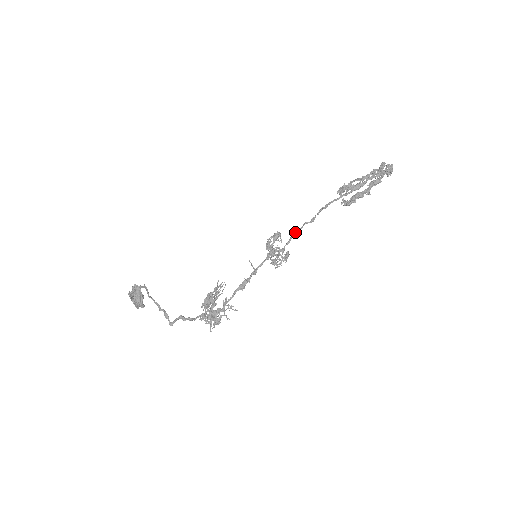
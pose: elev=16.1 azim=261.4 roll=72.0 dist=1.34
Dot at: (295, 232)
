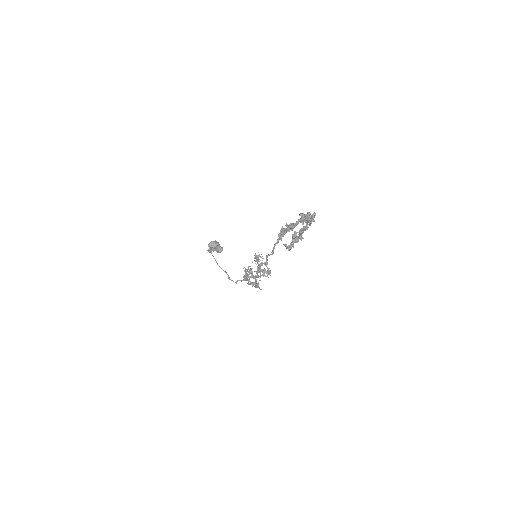
Dot at: (266, 257)
